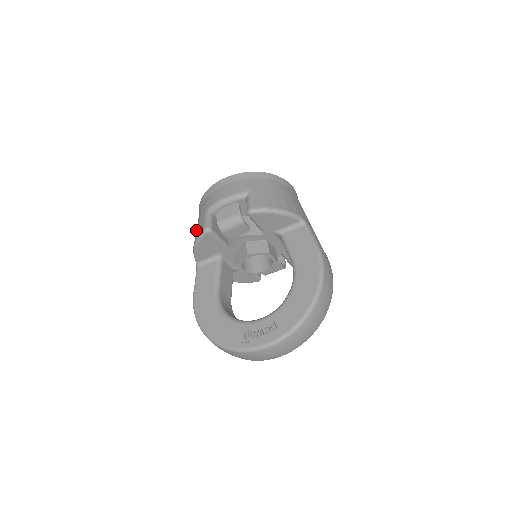
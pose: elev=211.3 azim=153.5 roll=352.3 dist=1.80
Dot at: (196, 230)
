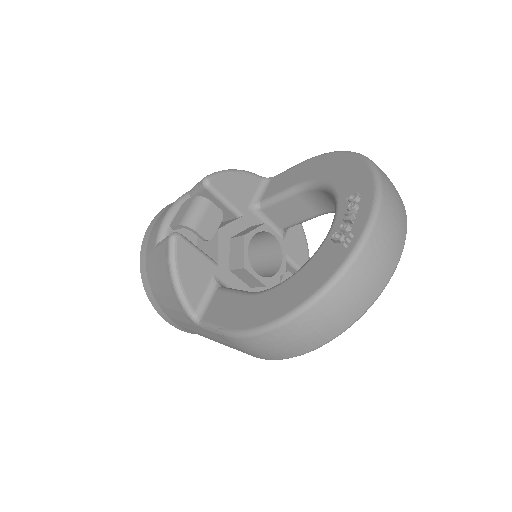
Dot at: (161, 279)
